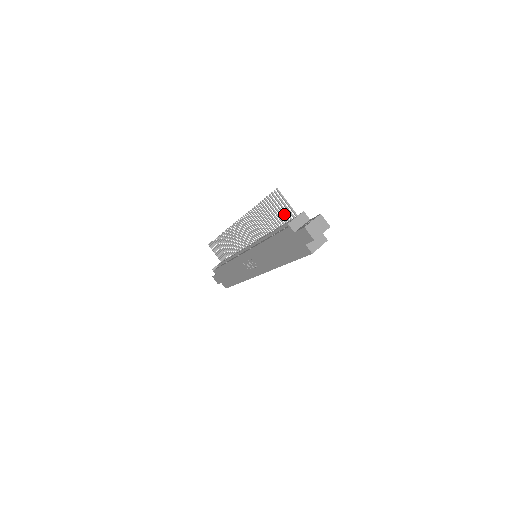
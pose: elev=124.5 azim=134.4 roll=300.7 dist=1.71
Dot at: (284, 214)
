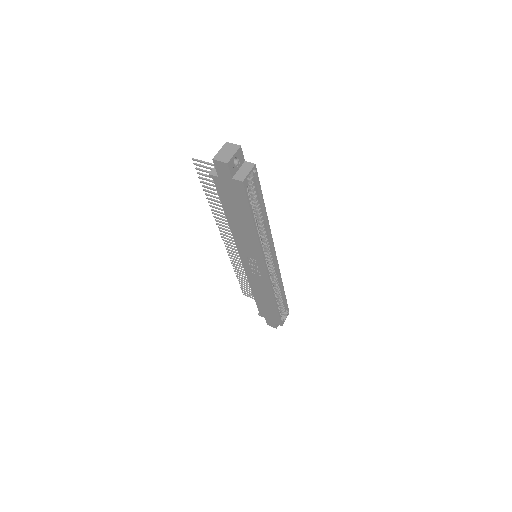
Dot at: occluded
